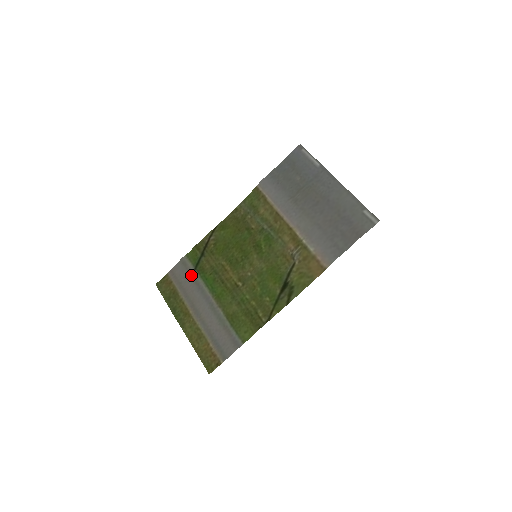
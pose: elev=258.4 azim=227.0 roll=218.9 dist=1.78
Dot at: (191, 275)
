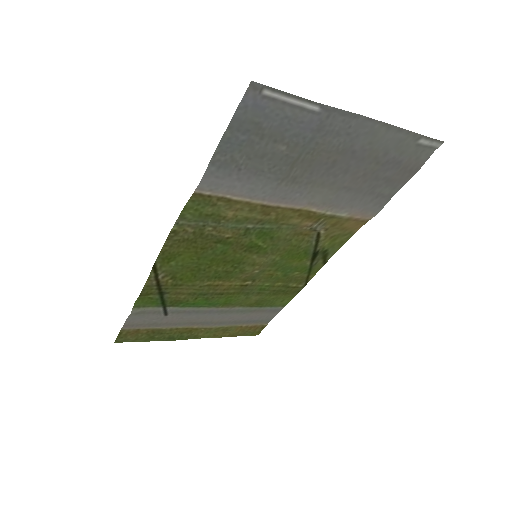
Dot at: (164, 313)
